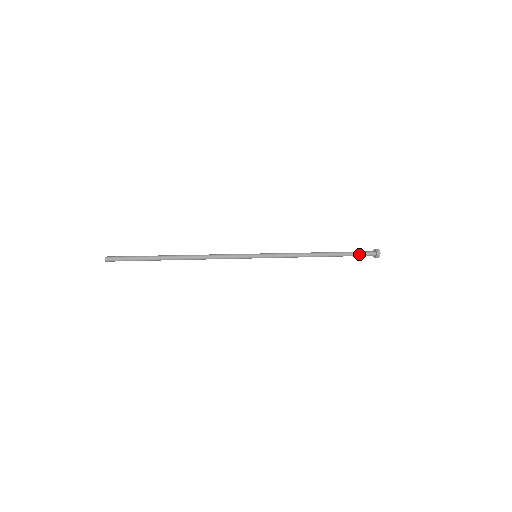
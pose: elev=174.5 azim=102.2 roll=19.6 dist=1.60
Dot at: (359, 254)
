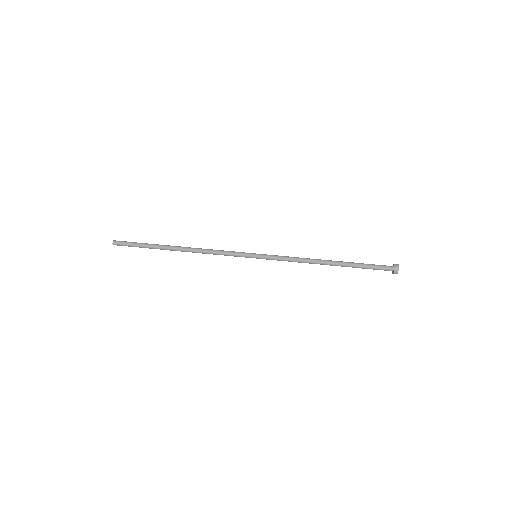
Dot at: occluded
